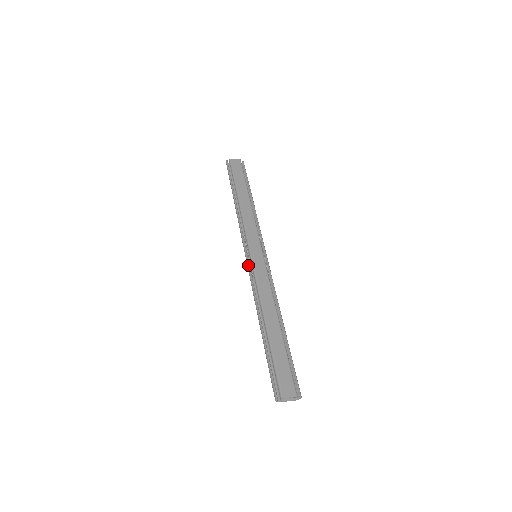
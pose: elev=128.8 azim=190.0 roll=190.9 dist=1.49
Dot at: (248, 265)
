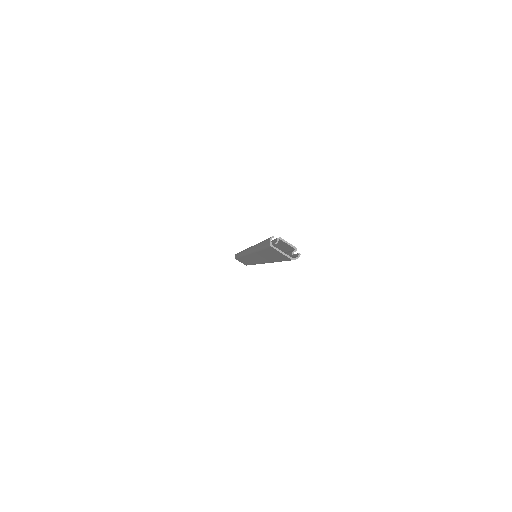
Dot at: (249, 247)
